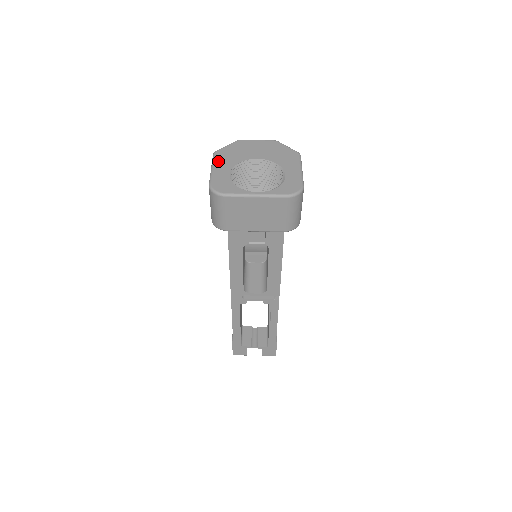
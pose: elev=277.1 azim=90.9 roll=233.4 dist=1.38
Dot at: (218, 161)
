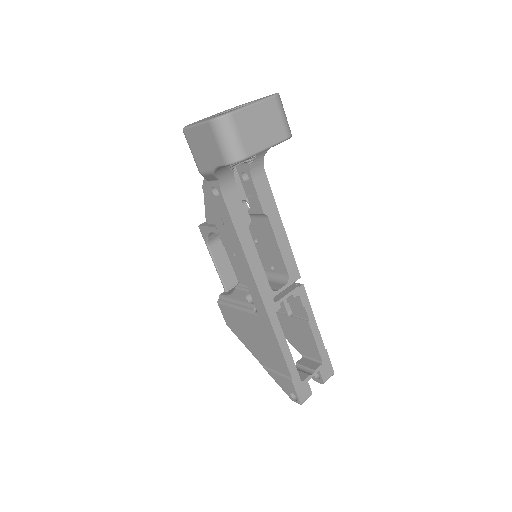
Dot at: (194, 123)
